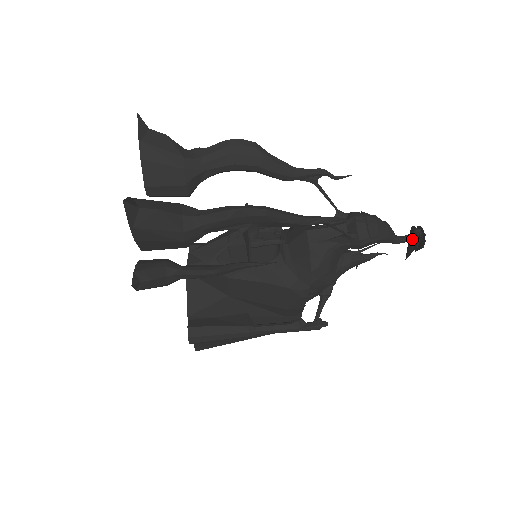
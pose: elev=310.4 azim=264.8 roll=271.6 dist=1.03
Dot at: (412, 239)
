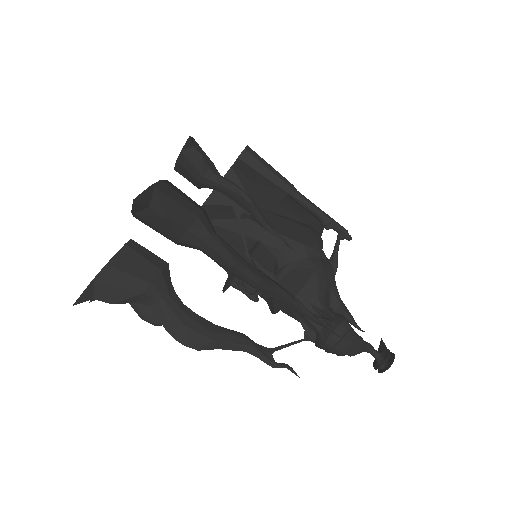
Dot at: (376, 360)
